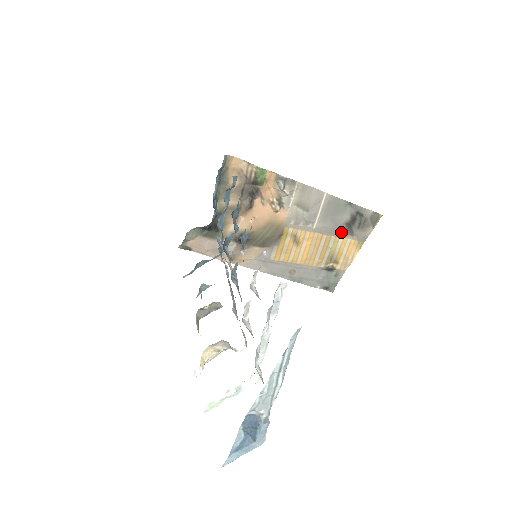
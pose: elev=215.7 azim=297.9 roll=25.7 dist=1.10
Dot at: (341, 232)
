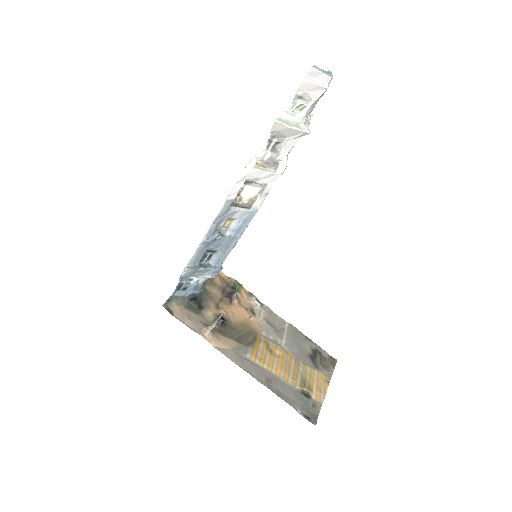
Dot at: (307, 361)
